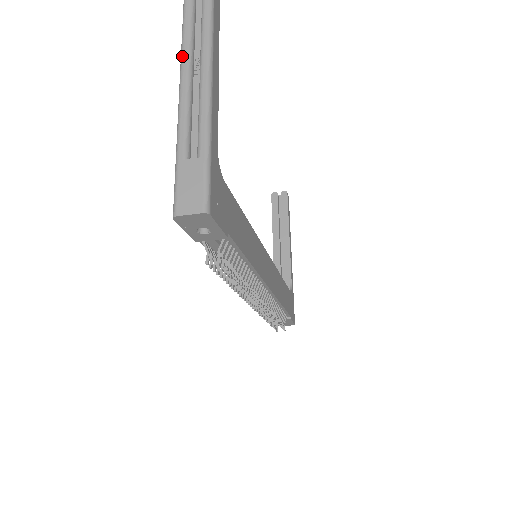
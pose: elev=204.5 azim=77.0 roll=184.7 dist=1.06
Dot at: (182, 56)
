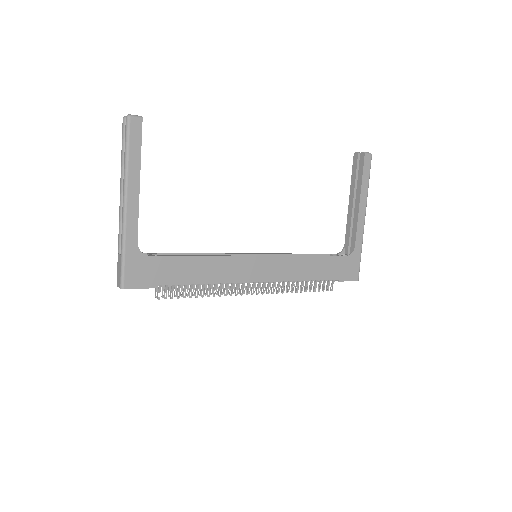
Dot at: (120, 180)
